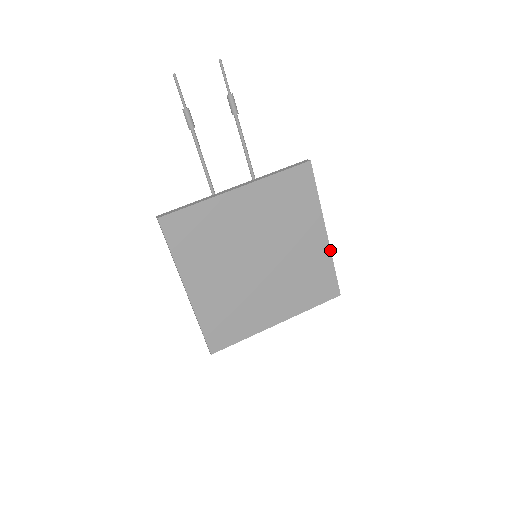
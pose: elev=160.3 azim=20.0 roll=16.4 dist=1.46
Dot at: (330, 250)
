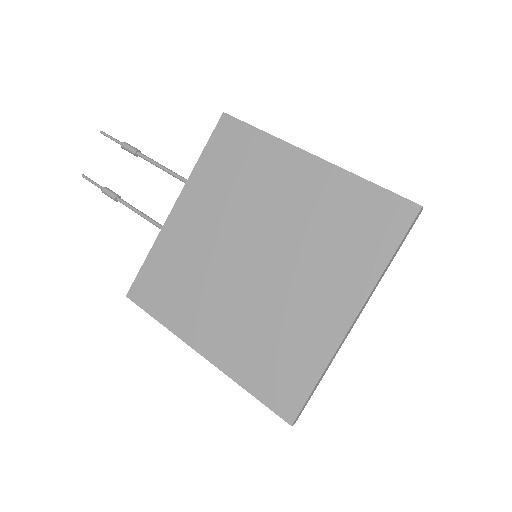
Dot at: (339, 168)
